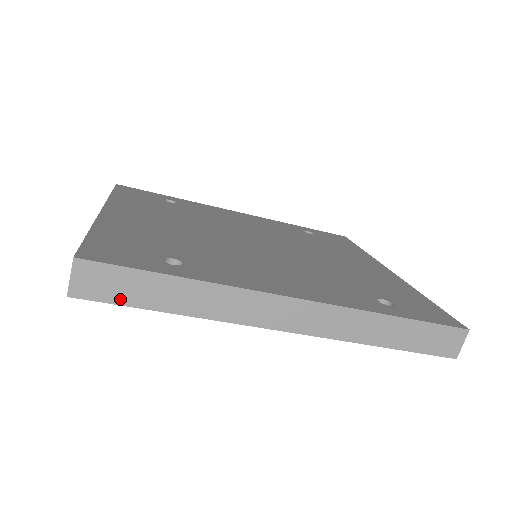
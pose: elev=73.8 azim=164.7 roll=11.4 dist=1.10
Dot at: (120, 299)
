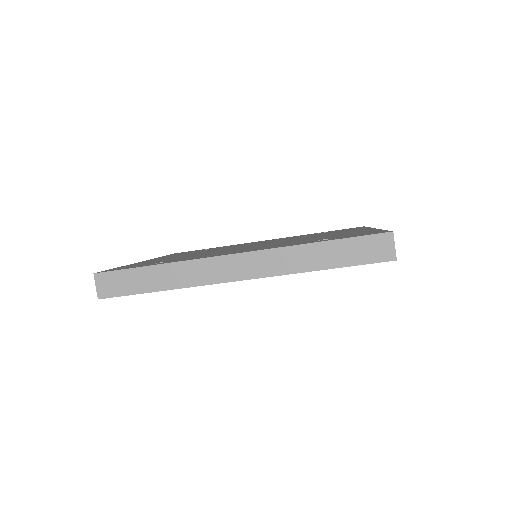
Dot at: (127, 291)
